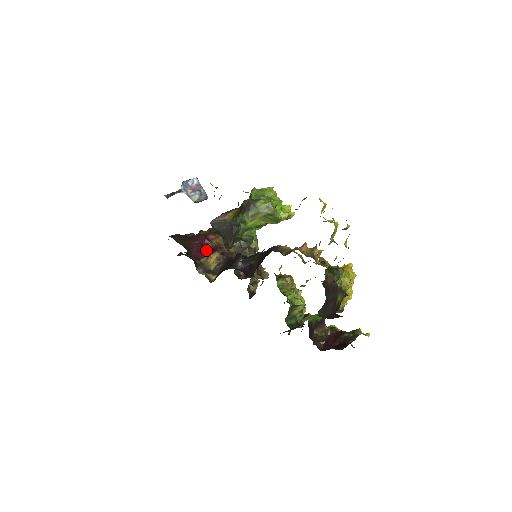
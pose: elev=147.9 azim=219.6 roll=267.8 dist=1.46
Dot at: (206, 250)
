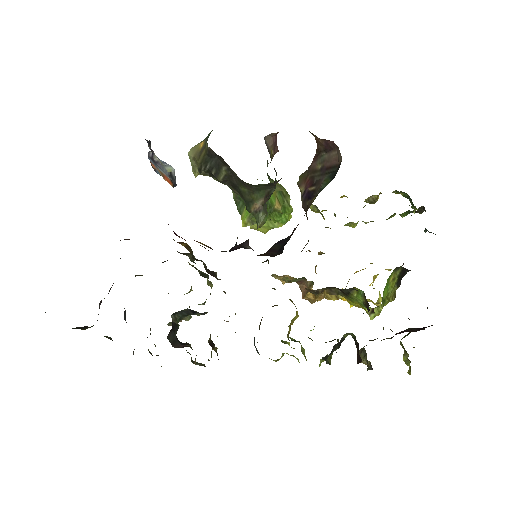
Dot at: occluded
